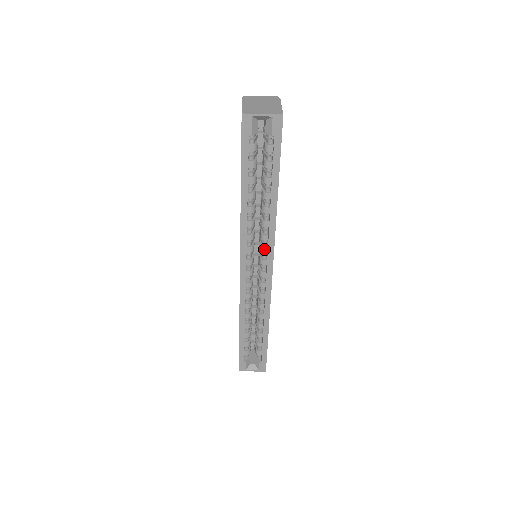
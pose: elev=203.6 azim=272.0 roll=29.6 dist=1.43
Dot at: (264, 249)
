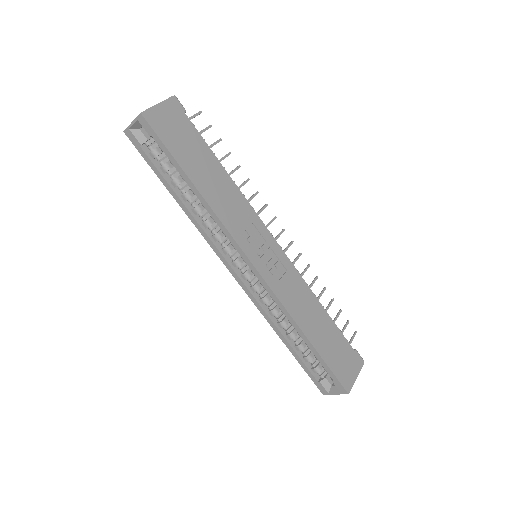
Dot at: (234, 246)
